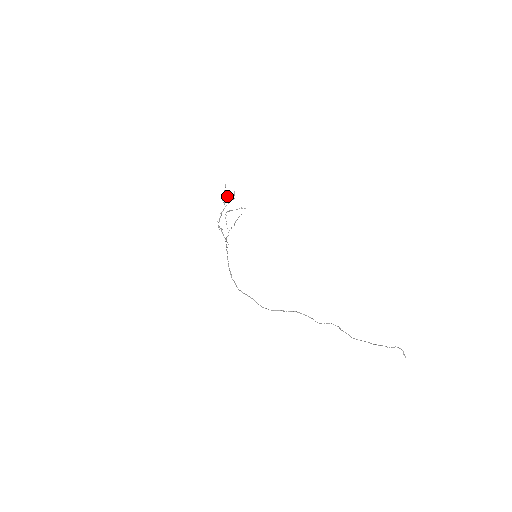
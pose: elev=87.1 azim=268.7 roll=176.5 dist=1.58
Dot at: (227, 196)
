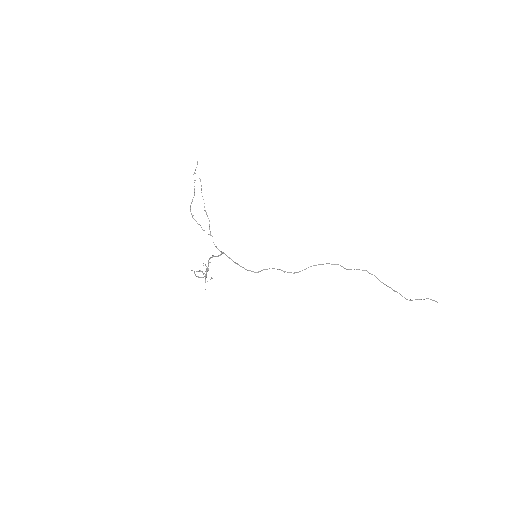
Dot at: occluded
